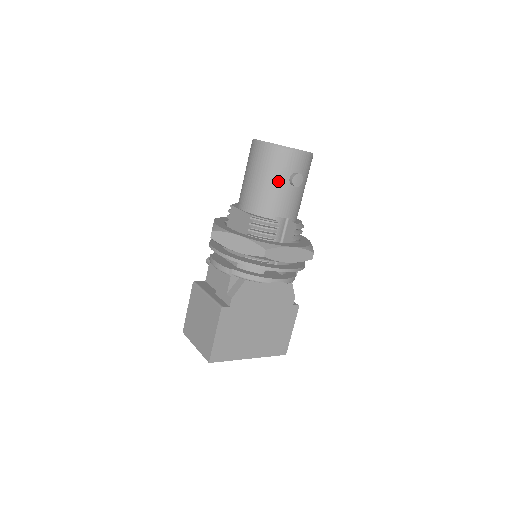
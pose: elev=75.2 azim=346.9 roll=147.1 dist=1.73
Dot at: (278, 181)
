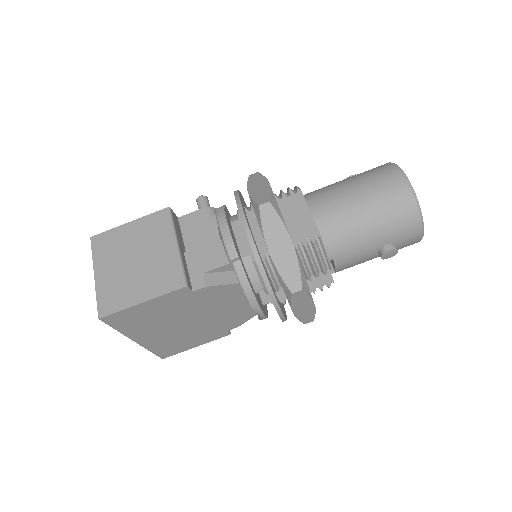
Dot at: (378, 235)
